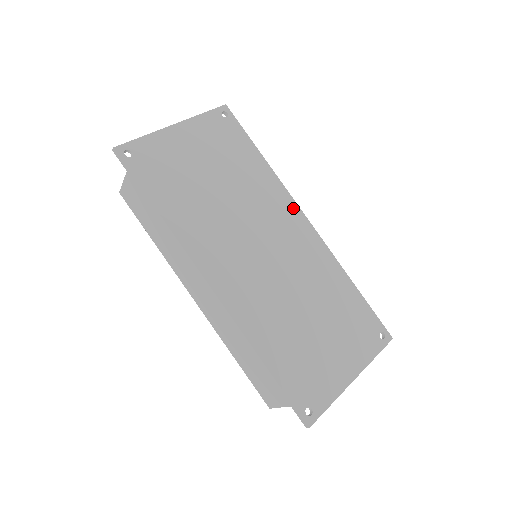
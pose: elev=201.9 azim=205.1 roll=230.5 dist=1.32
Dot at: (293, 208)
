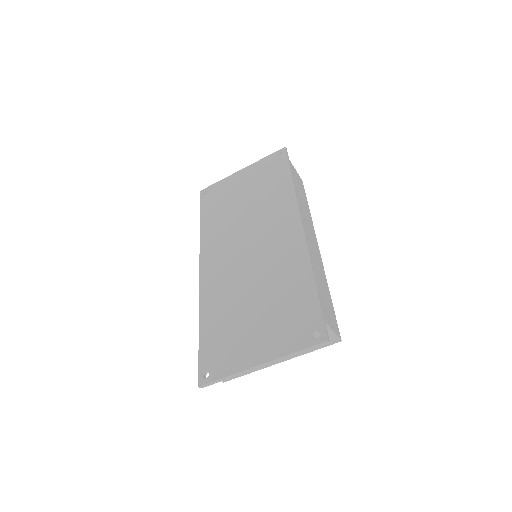
Dot at: (294, 215)
